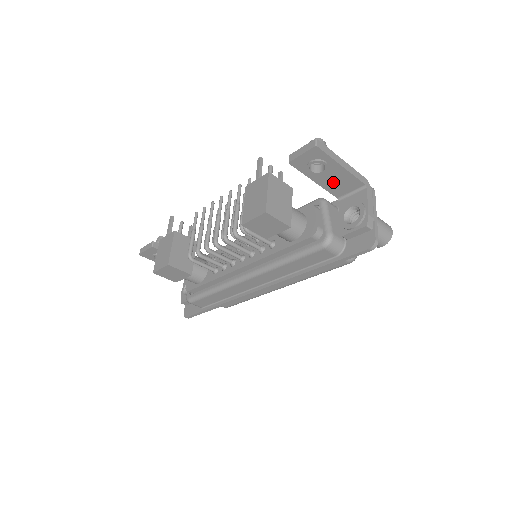
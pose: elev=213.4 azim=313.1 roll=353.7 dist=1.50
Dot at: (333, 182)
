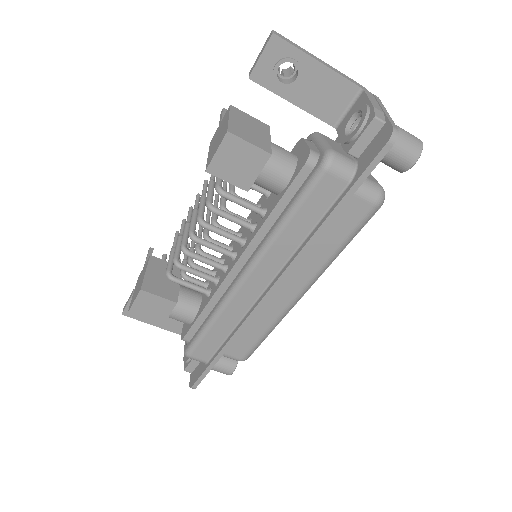
Dot at: (317, 97)
